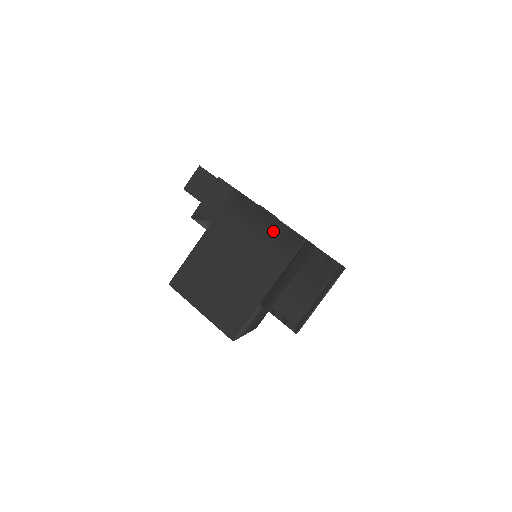
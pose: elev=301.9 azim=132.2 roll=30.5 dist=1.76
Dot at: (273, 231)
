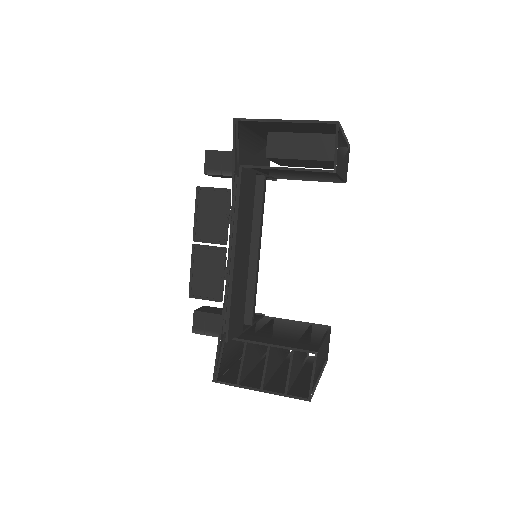
Dot at: occluded
